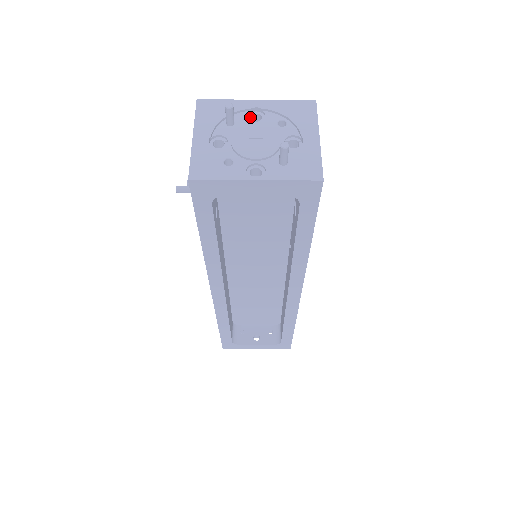
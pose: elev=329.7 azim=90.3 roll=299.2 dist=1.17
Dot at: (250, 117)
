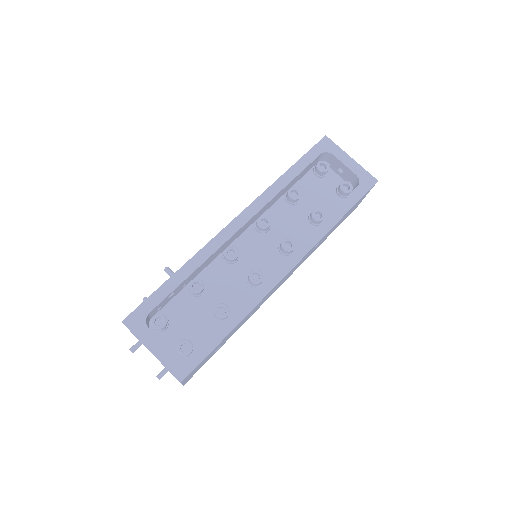
Dot at: occluded
